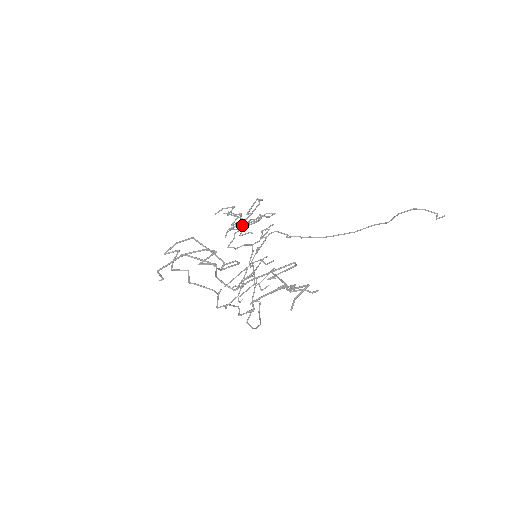
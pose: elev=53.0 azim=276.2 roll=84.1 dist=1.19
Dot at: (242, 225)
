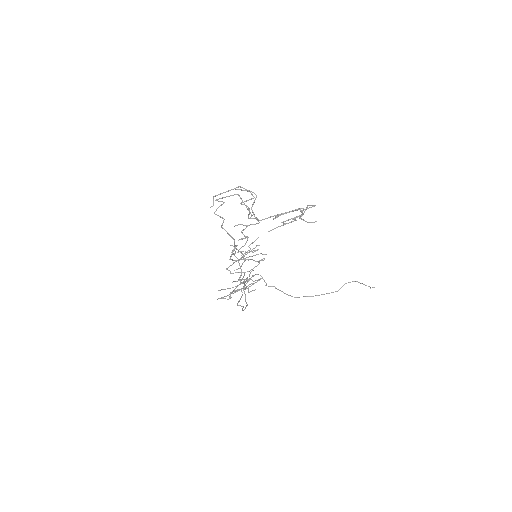
Dot at: occluded
